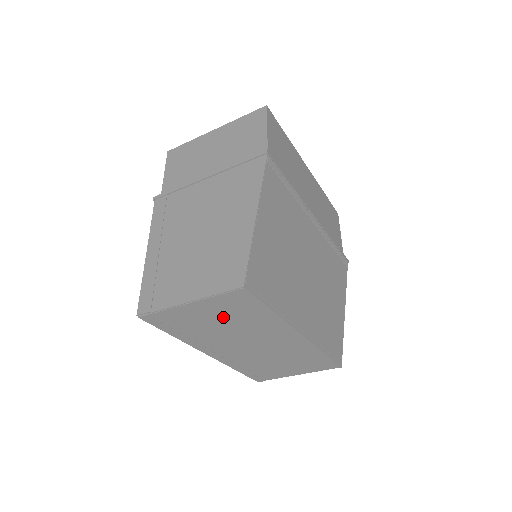
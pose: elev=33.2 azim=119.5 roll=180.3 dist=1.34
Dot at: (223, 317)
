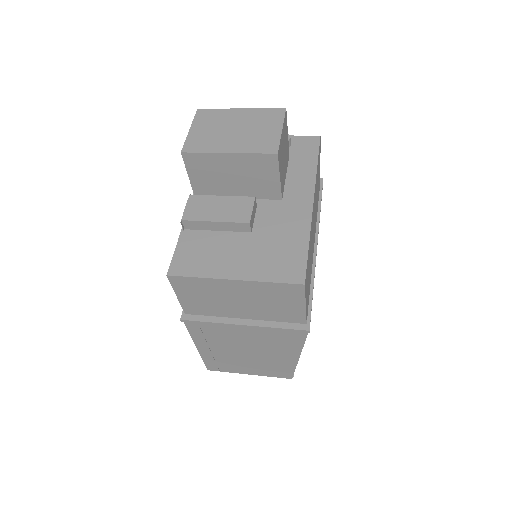
Dot at: occluded
